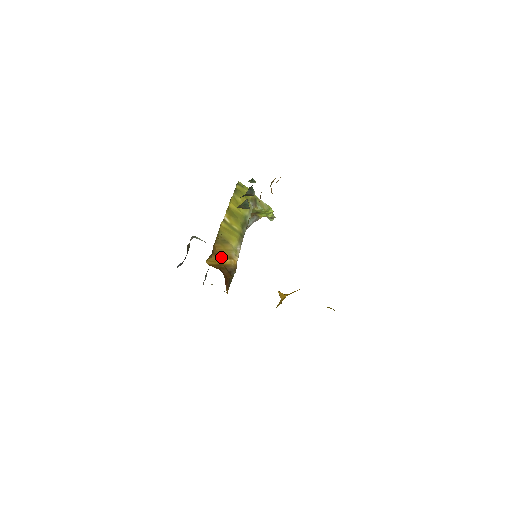
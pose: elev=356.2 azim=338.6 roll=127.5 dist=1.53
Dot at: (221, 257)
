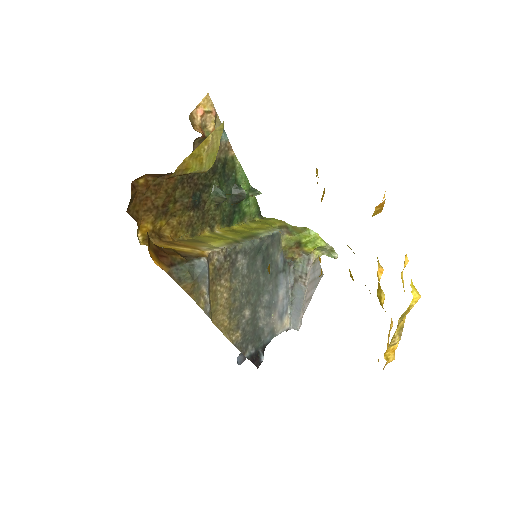
Dot at: (175, 245)
